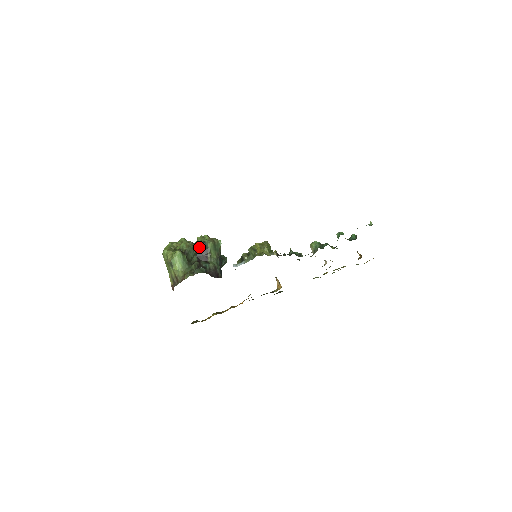
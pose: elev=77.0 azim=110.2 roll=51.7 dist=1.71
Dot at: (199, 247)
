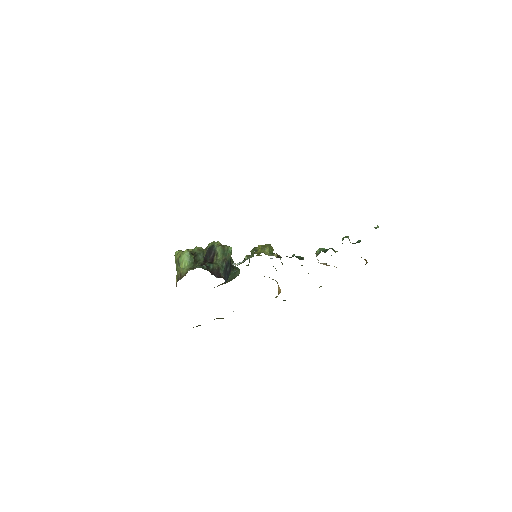
Dot at: (208, 249)
